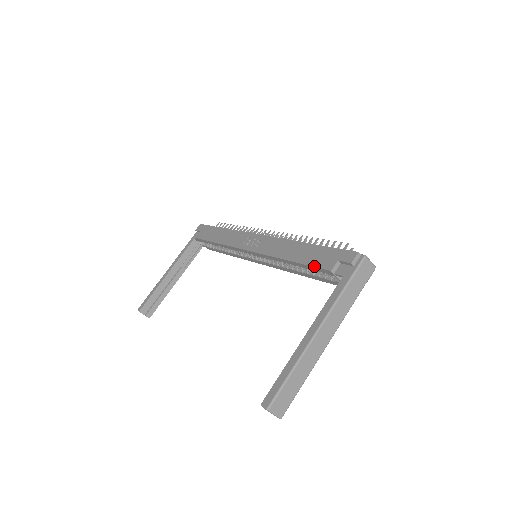
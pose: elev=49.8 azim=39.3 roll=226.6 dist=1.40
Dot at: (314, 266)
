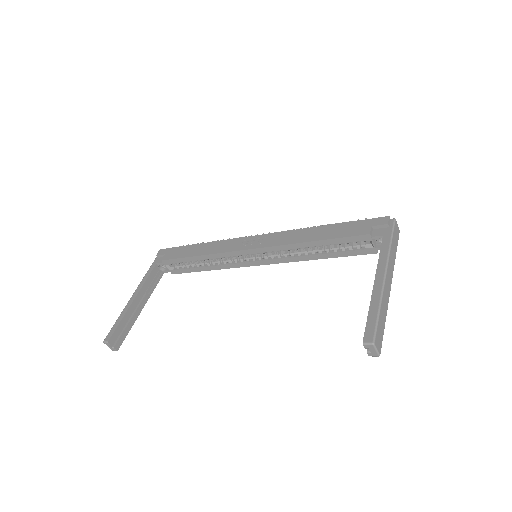
Dot at: (348, 236)
